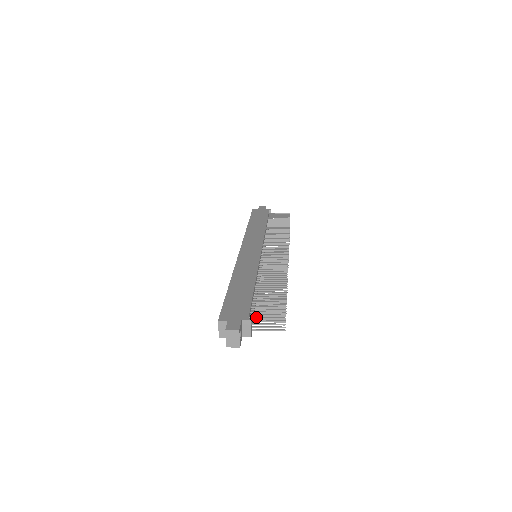
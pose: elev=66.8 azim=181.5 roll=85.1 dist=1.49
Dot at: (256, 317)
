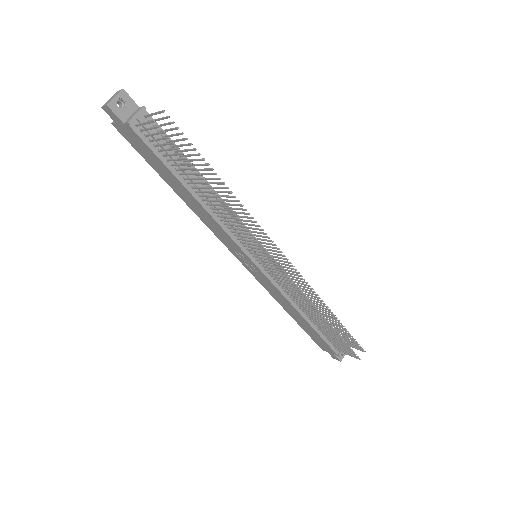
Dot at: occluded
